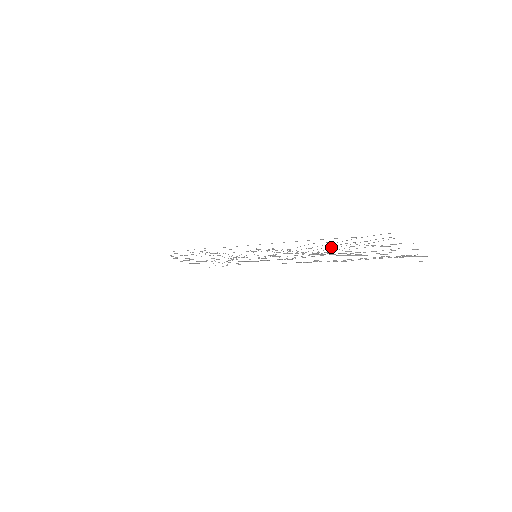
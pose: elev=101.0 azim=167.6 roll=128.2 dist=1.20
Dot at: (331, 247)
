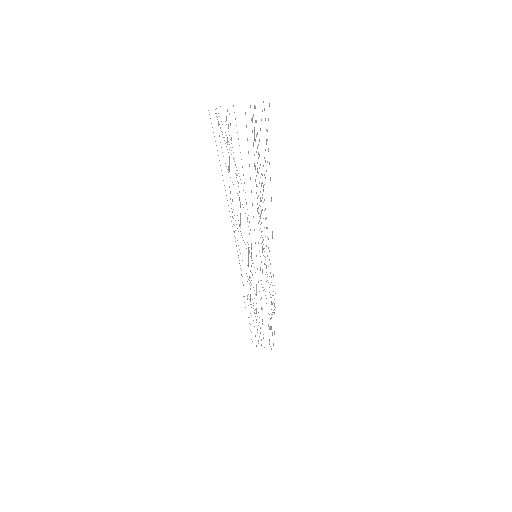
Dot at: (250, 178)
